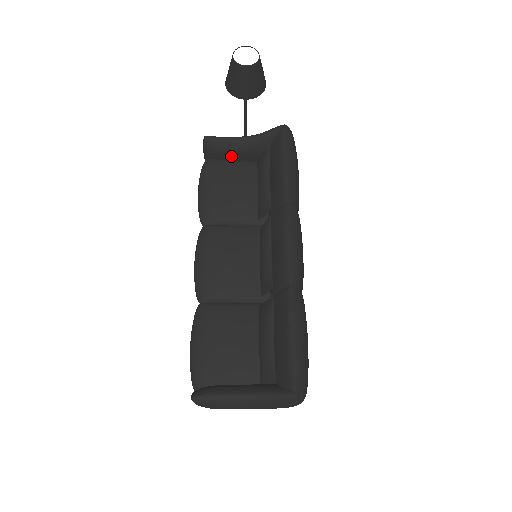
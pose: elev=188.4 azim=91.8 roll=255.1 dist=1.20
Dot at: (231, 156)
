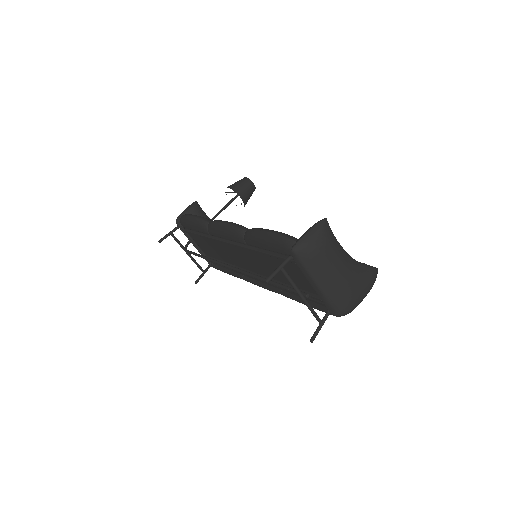
Dot at: occluded
